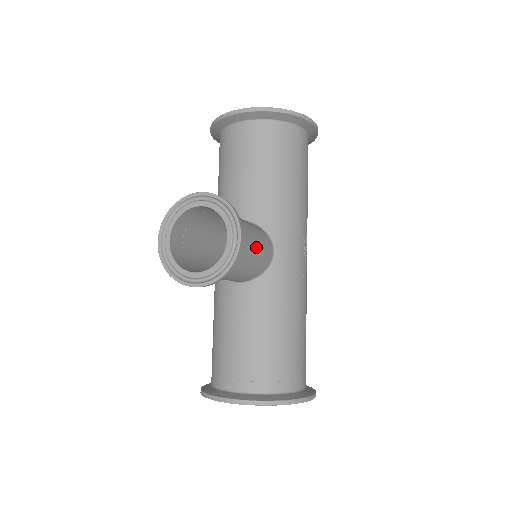
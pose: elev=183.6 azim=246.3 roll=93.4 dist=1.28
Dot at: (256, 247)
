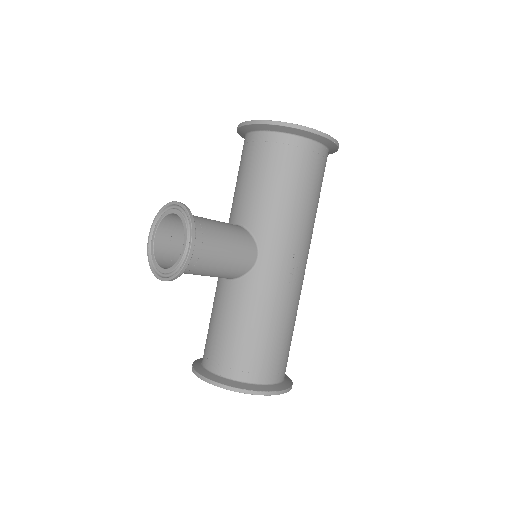
Dot at: (228, 252)
